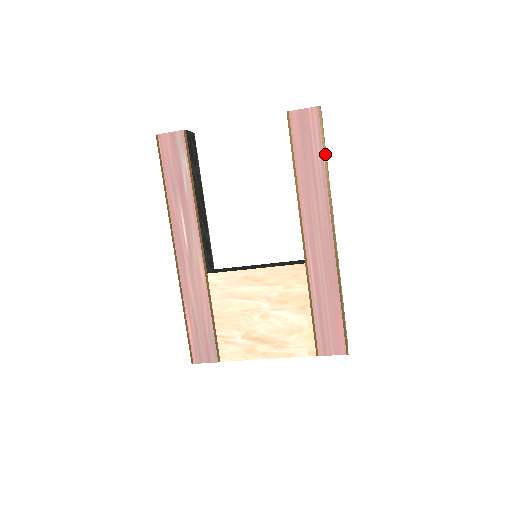
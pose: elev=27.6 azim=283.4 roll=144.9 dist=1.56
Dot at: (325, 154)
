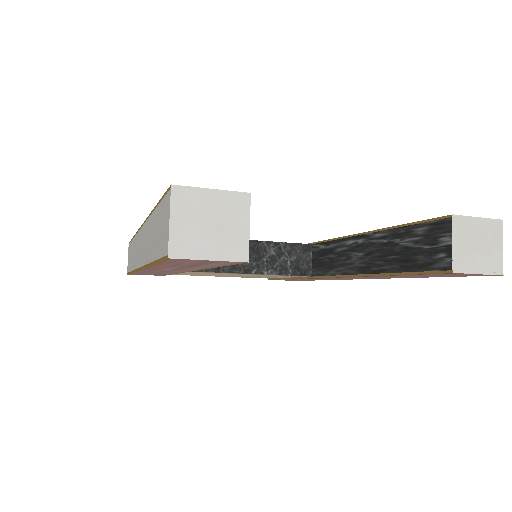
Dot at: occluded
